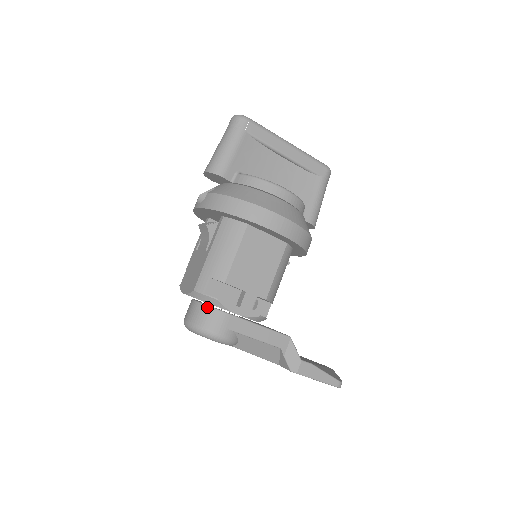
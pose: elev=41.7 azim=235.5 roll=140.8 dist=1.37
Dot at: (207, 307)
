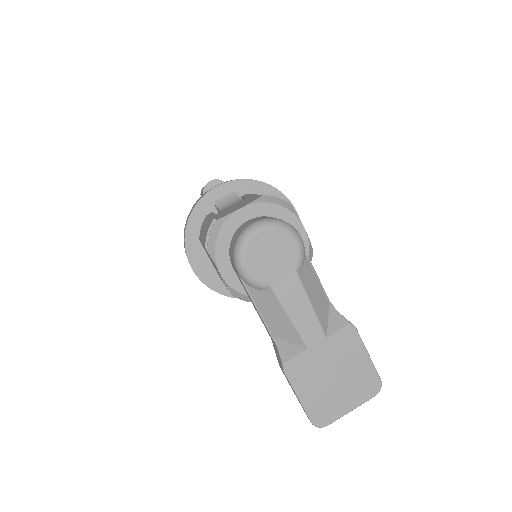
Dot at: (273, 217)
